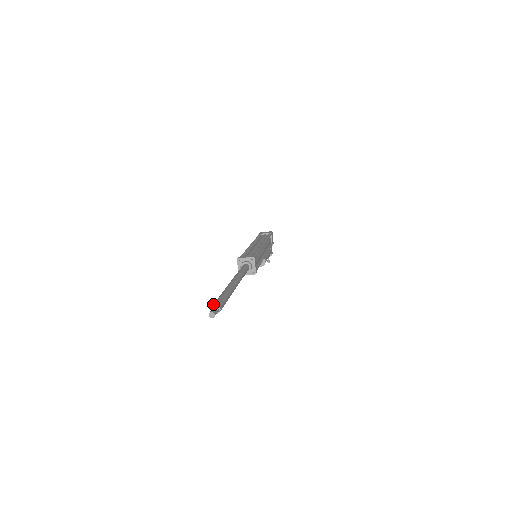
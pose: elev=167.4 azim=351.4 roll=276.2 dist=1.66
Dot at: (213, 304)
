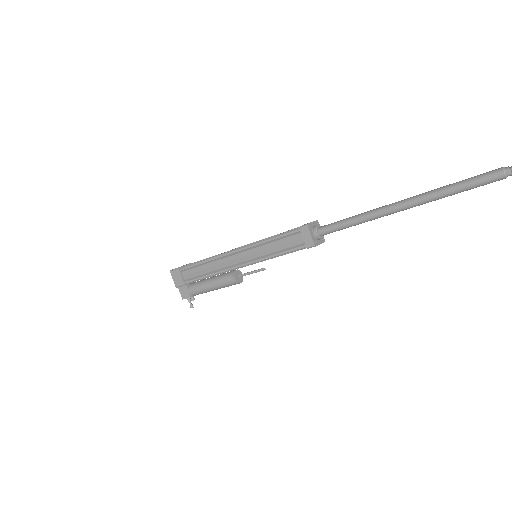
Dot at: (497, 169)
